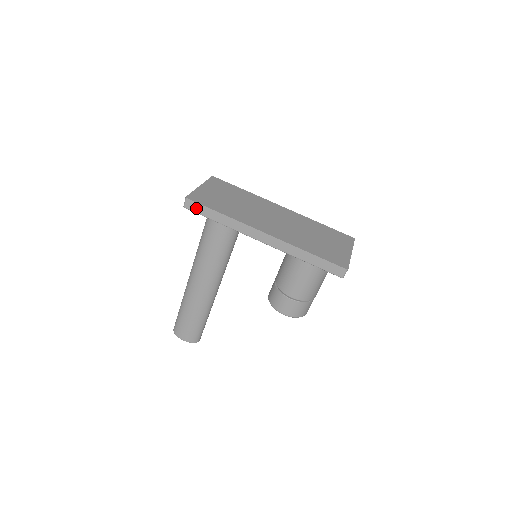
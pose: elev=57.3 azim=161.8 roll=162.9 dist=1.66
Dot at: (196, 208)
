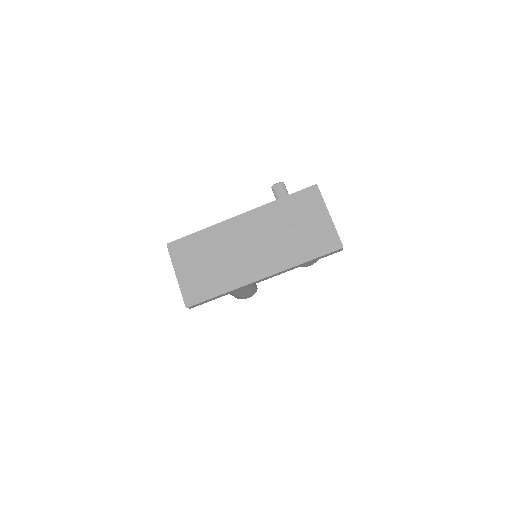
Dot at: (200, 304)
